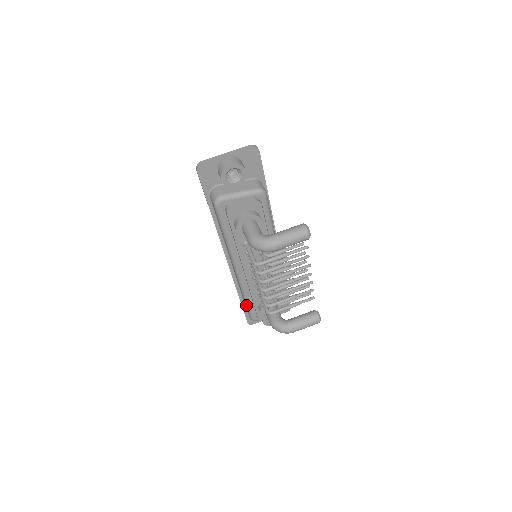
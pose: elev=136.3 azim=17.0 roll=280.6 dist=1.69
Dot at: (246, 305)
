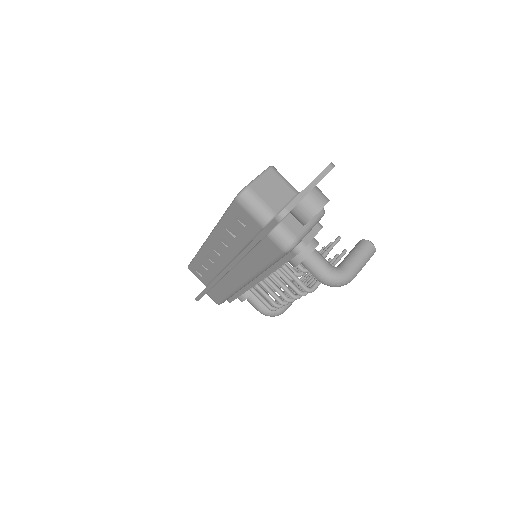
Dot at: (224, 299)
